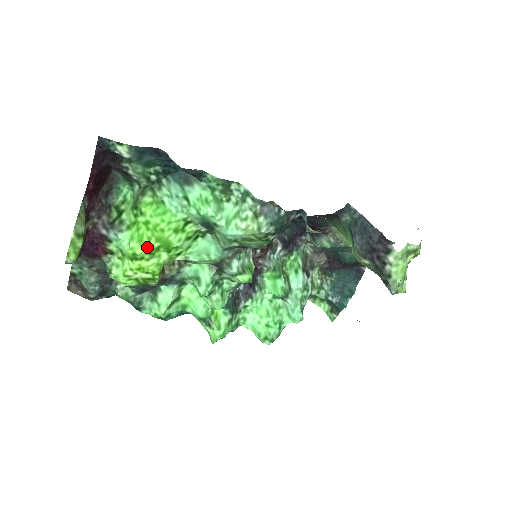
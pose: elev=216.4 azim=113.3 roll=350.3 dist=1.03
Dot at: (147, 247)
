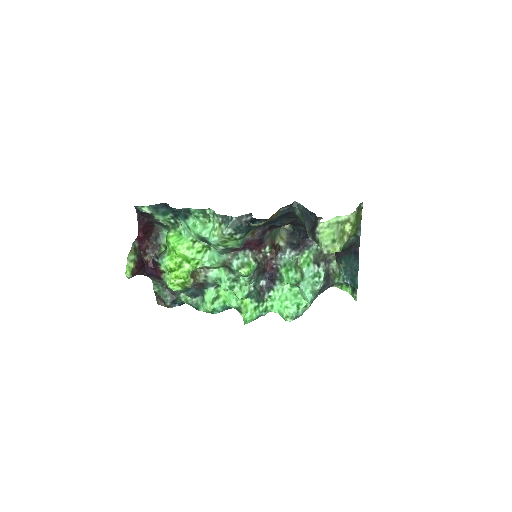
Dot at: (176, 262)
